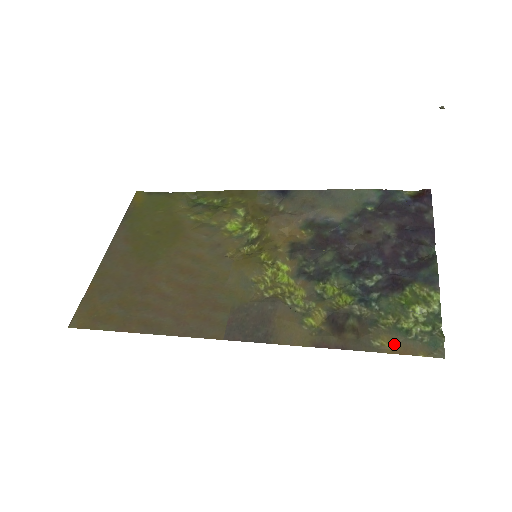
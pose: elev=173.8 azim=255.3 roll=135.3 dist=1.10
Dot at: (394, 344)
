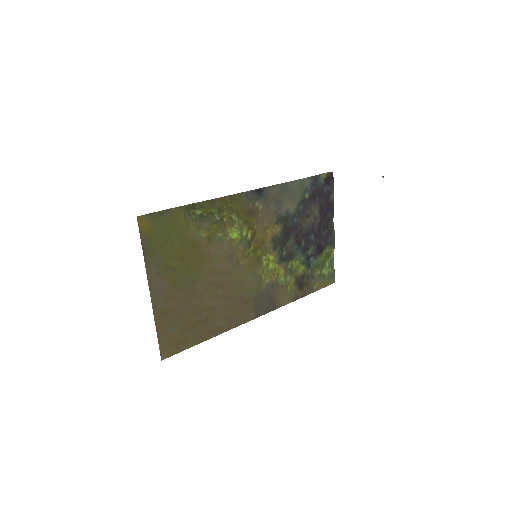
Dot at: (321, 284)
